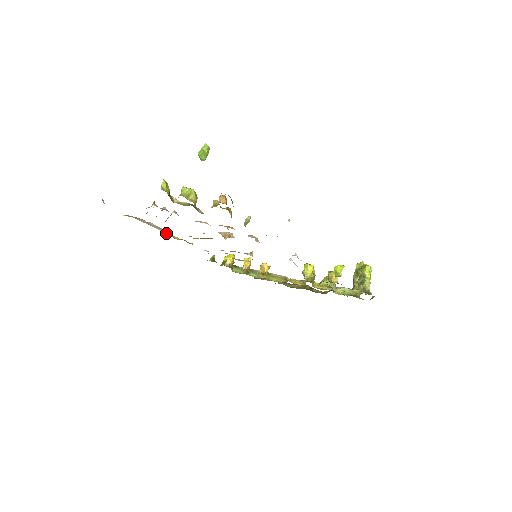
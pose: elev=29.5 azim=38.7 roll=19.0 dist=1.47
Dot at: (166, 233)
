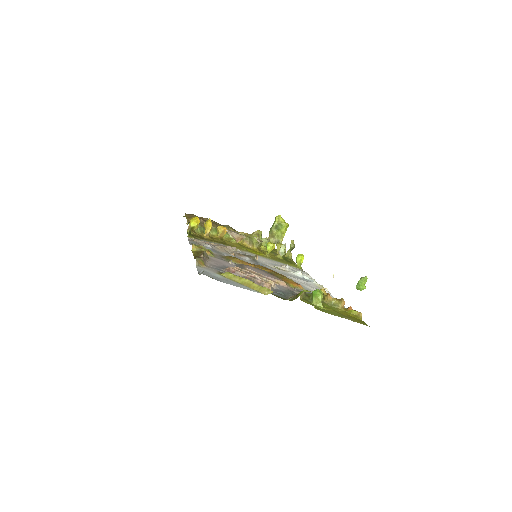
Dot at: (208, 258)
